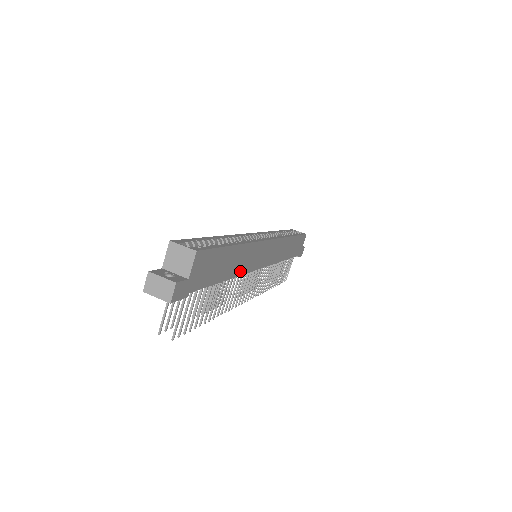
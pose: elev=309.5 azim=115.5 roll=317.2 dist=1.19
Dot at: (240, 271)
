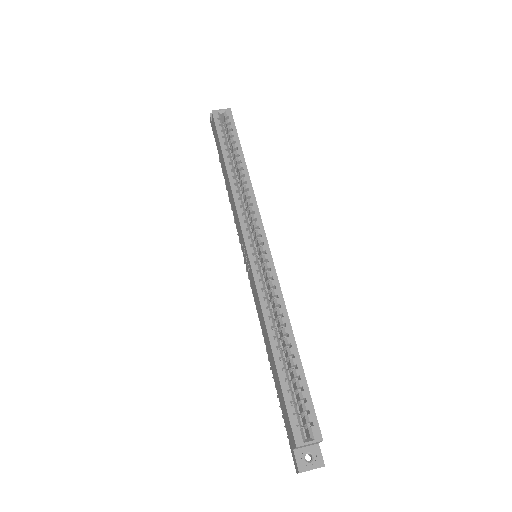
Dot at: occluded
